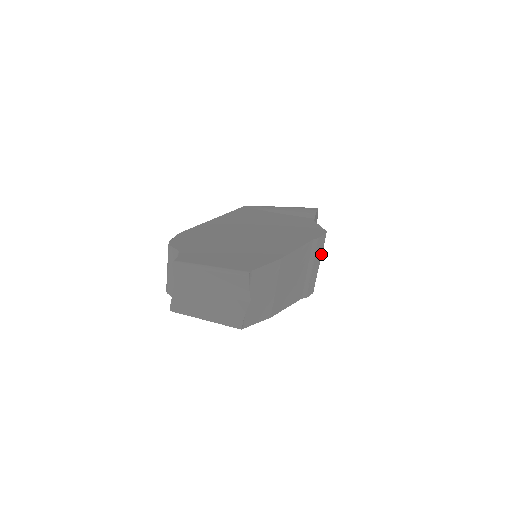
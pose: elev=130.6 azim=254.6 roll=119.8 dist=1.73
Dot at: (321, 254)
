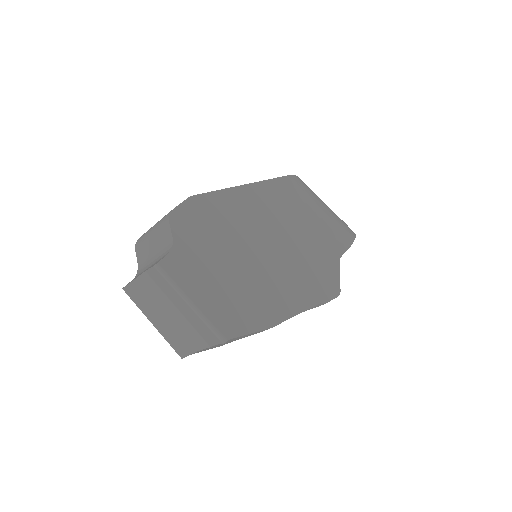
Dot at: occluded
